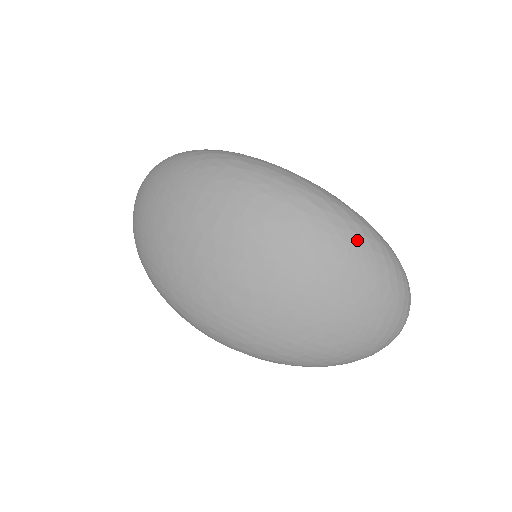
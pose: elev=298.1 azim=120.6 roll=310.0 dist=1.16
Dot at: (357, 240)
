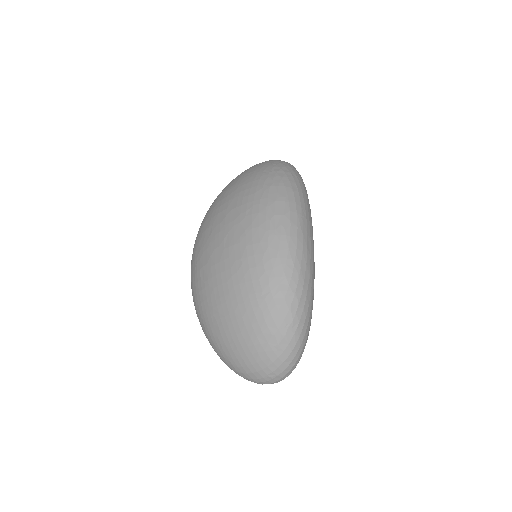
Dot at: (276, 293)
